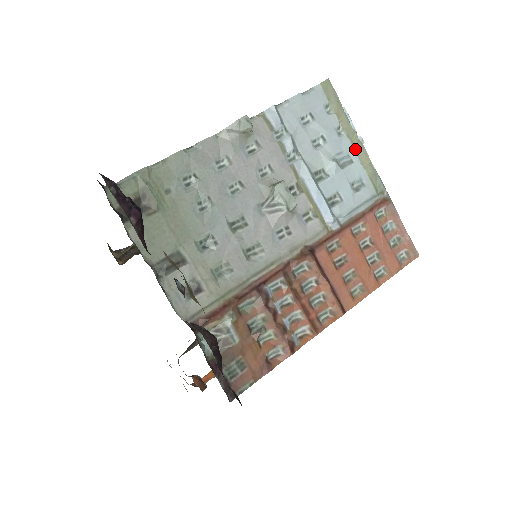
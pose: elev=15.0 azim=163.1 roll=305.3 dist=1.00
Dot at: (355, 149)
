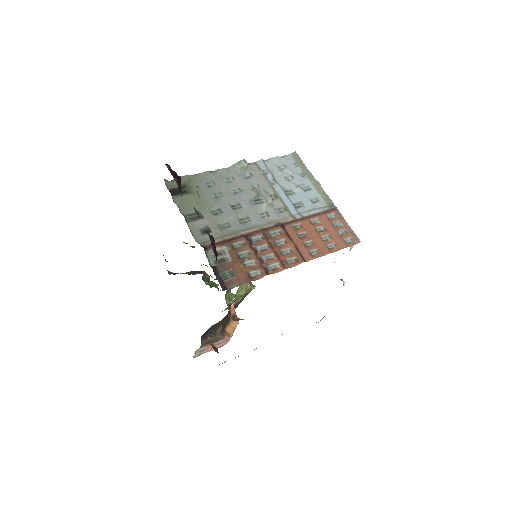
Dot at: (313, 184)
